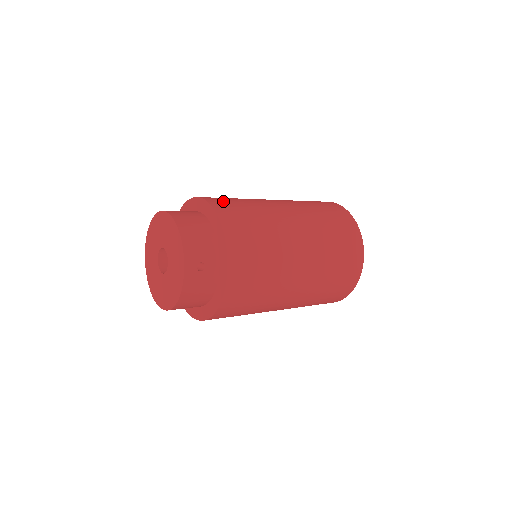
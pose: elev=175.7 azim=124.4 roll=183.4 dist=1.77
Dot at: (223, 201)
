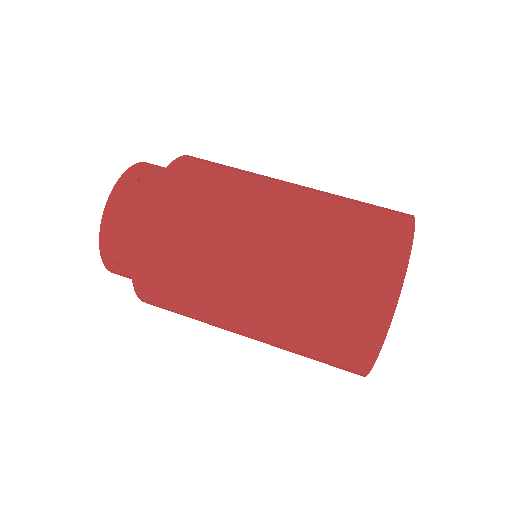
Dot at: (174, 199)
